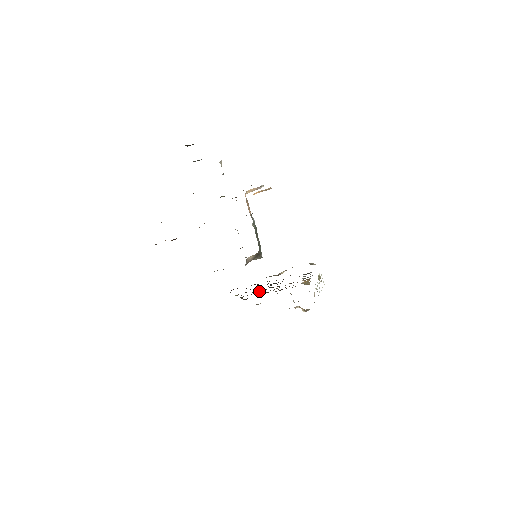
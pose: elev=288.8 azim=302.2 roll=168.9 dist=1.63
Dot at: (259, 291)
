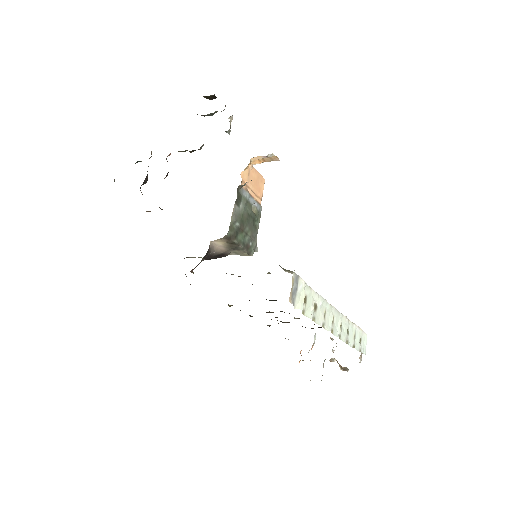
Dot at: (266, 312)
